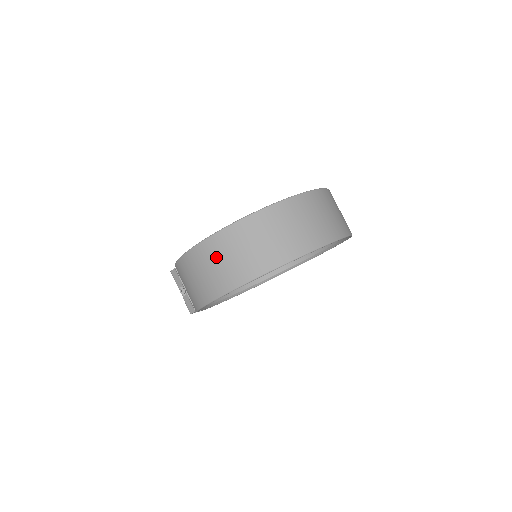
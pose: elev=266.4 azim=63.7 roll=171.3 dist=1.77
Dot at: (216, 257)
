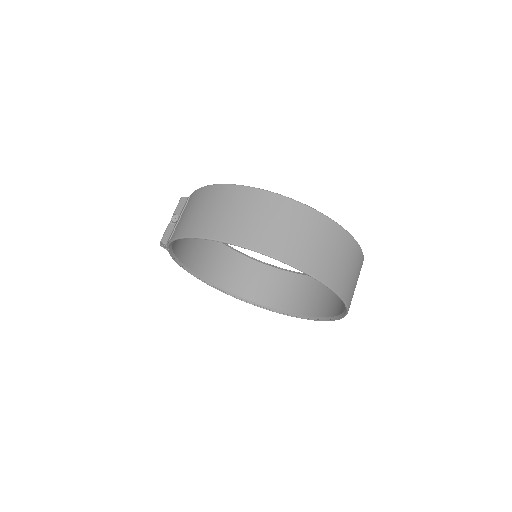
Dot at: (242, 206)
